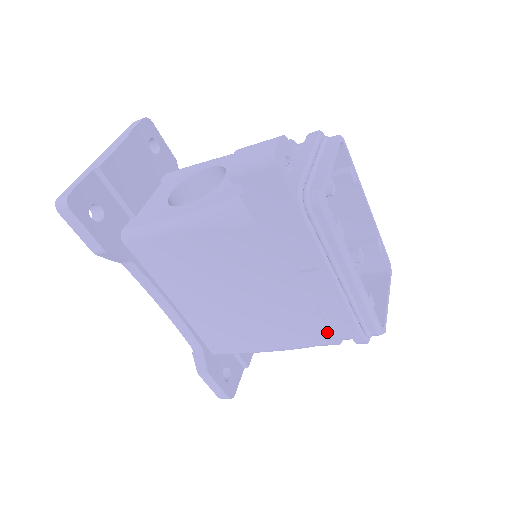
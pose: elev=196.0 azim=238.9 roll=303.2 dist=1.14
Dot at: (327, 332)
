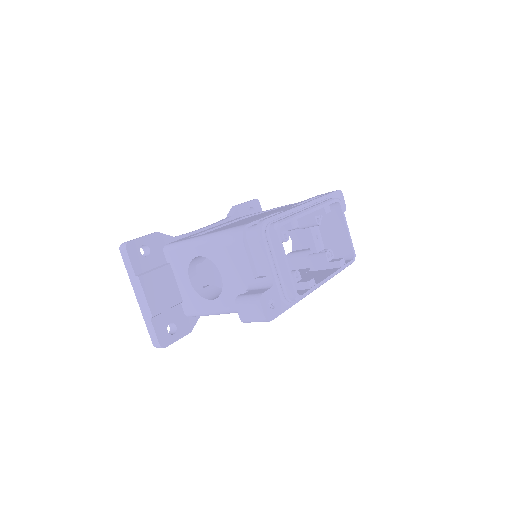
Dot at: occluded
